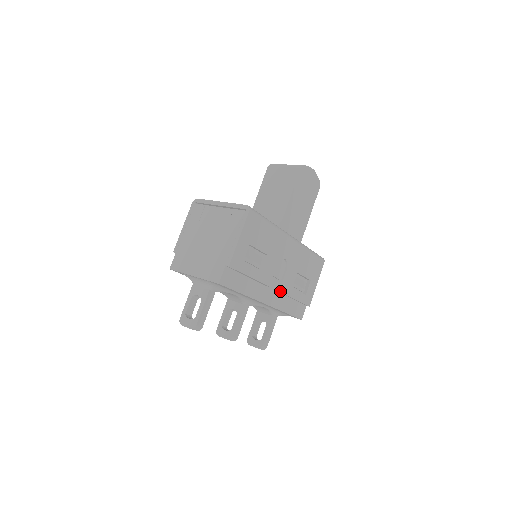
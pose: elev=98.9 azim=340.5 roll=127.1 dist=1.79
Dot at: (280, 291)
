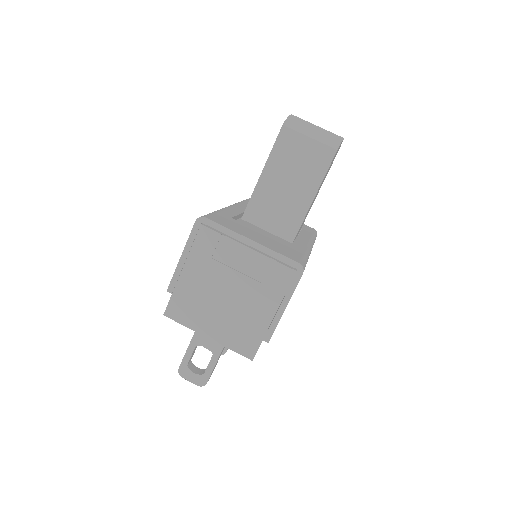
Dot at: occluded
